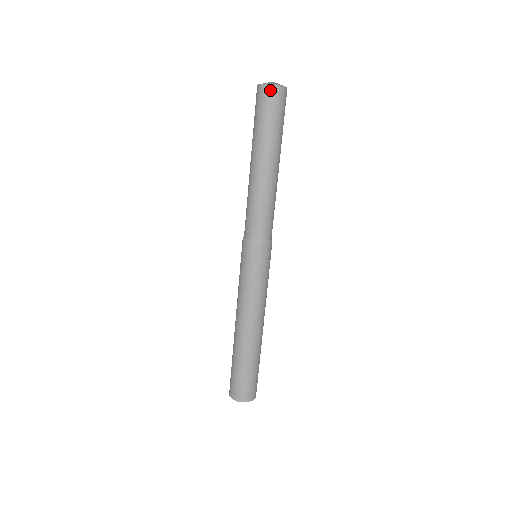
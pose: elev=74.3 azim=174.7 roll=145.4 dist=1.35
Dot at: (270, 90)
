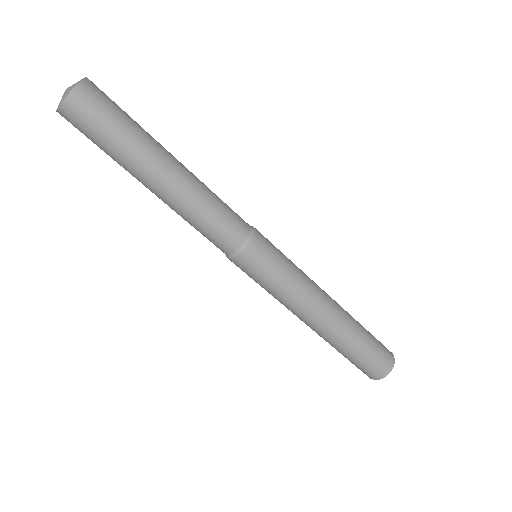
Dot at: (64, 114)
